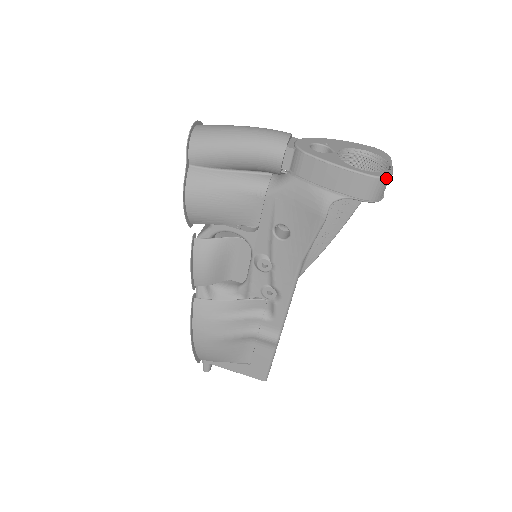
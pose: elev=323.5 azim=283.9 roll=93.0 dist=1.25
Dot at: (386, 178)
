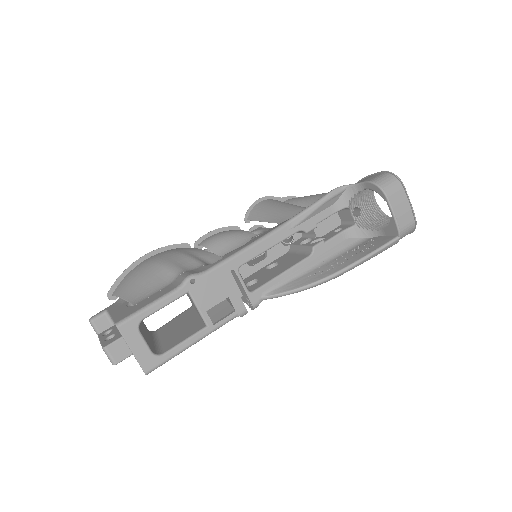
Dot at: (396, 176)
